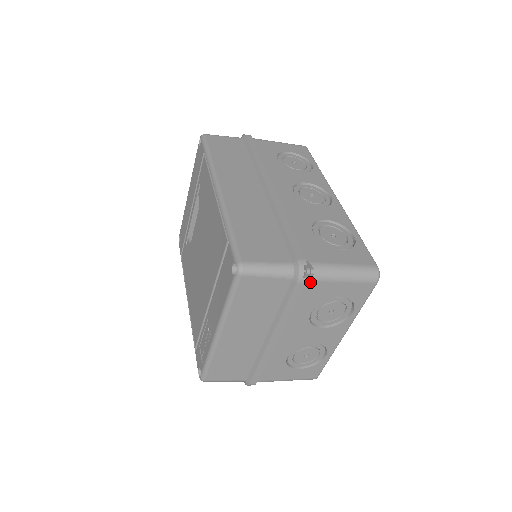
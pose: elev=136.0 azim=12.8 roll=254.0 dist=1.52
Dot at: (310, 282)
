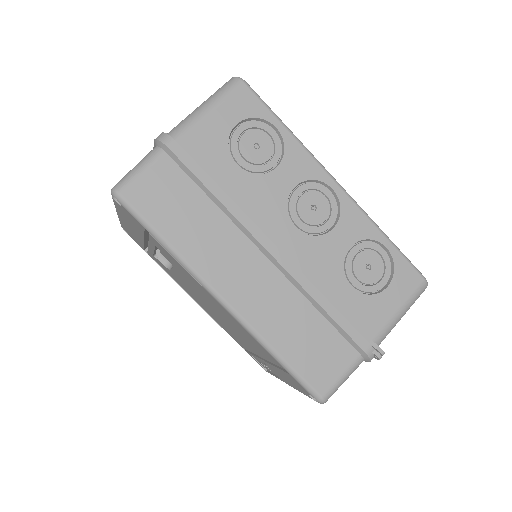
Dot at: occluded
